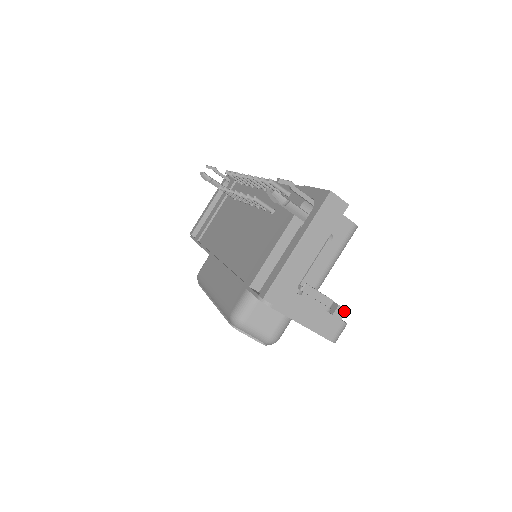
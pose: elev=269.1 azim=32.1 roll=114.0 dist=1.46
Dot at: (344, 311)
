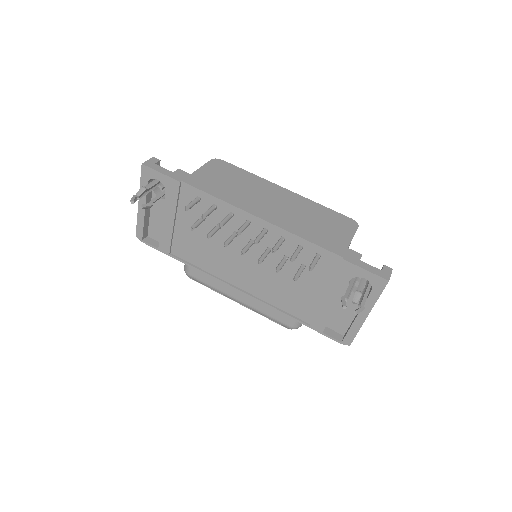
Dot at: occluded
